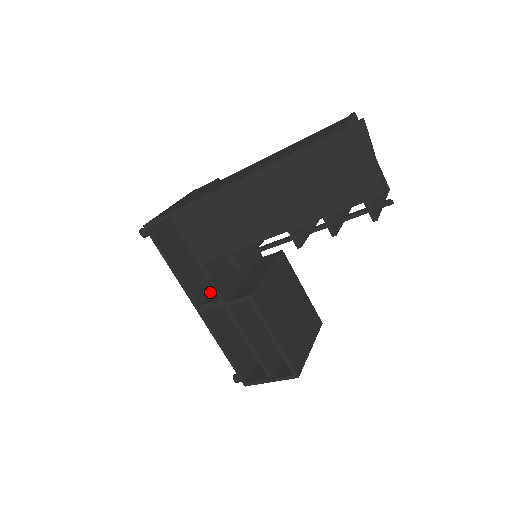
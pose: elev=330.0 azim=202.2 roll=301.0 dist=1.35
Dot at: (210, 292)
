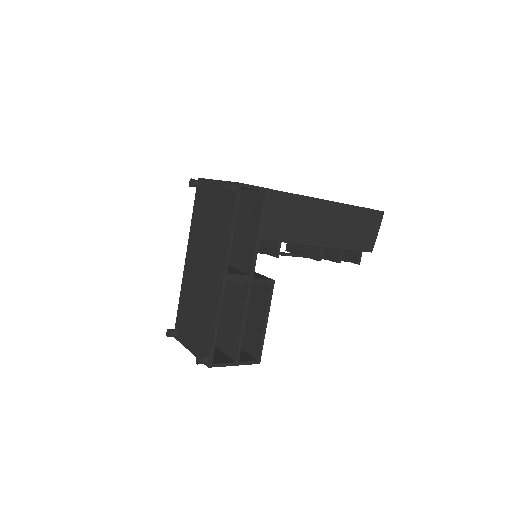
Dot at: occluded
